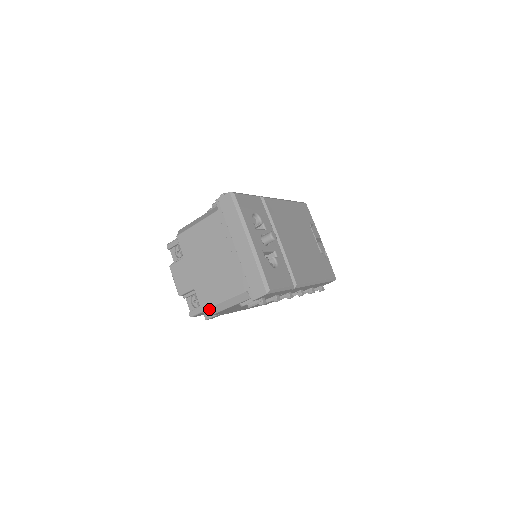
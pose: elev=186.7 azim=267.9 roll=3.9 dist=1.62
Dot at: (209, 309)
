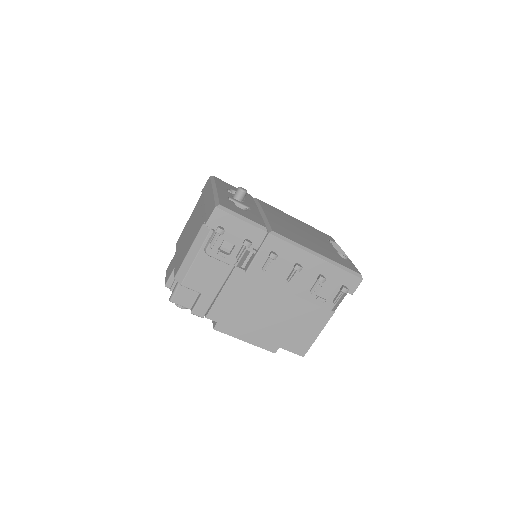
Dot at: (179, 271)
